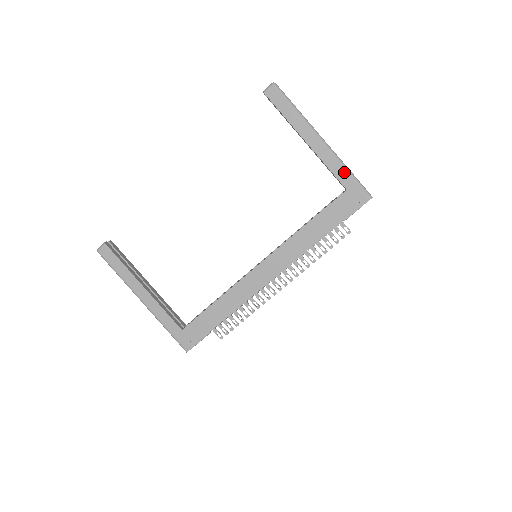
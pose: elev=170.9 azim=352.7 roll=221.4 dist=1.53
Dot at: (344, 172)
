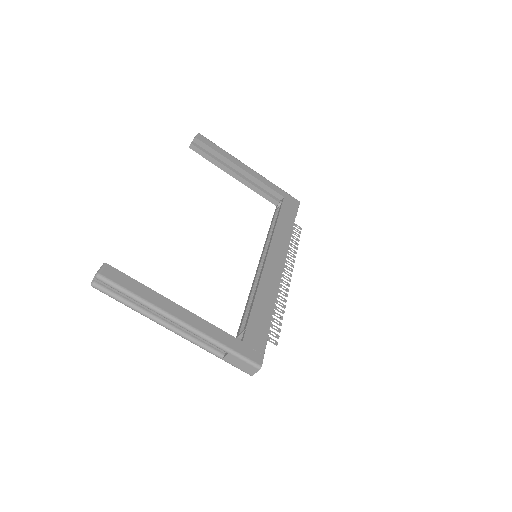
Dot at: (275, 186)
